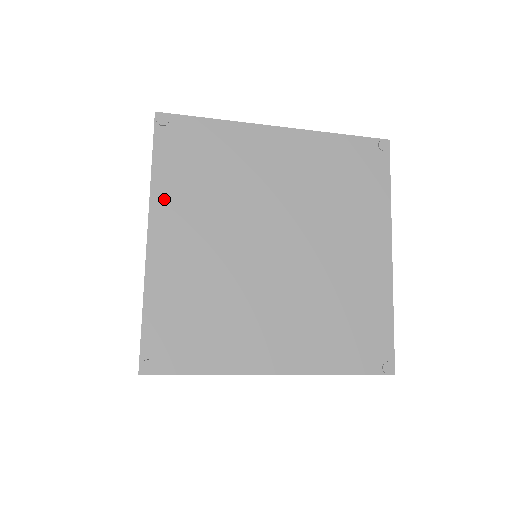
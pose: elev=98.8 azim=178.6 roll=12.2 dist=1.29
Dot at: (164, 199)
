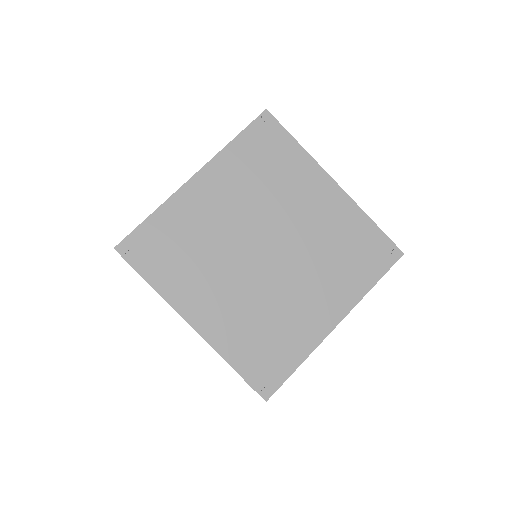
Dot at: (224, 163)
